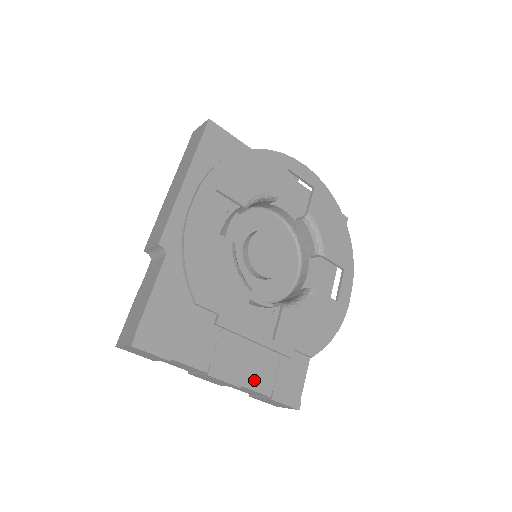
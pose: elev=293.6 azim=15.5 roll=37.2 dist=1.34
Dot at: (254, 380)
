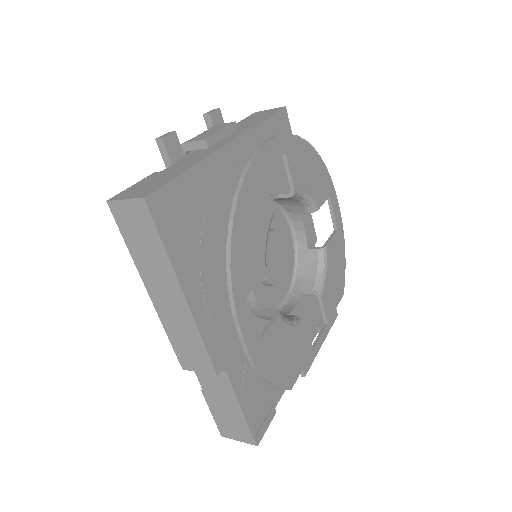
Dot at: occluded
